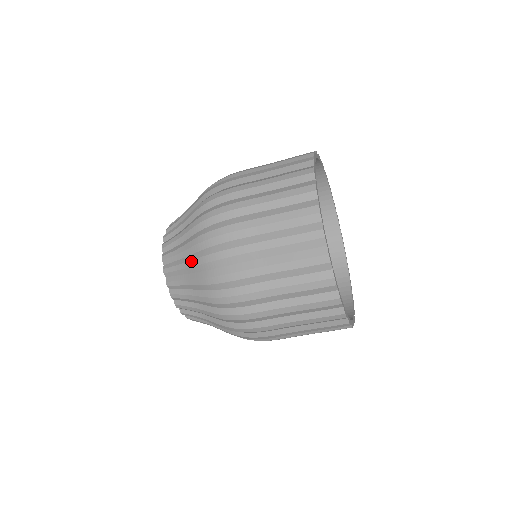
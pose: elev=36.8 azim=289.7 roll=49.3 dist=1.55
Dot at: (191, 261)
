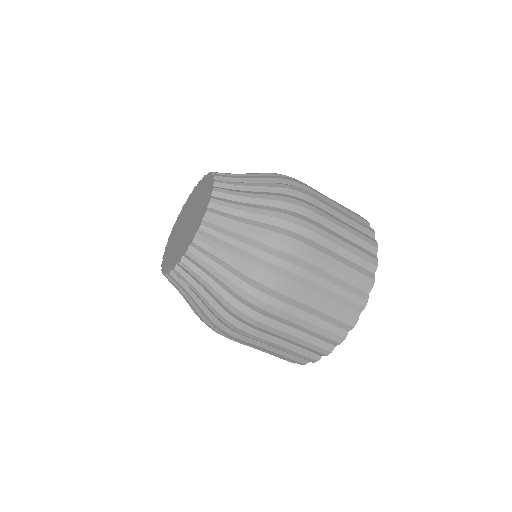
Dot at: (239, 264)
